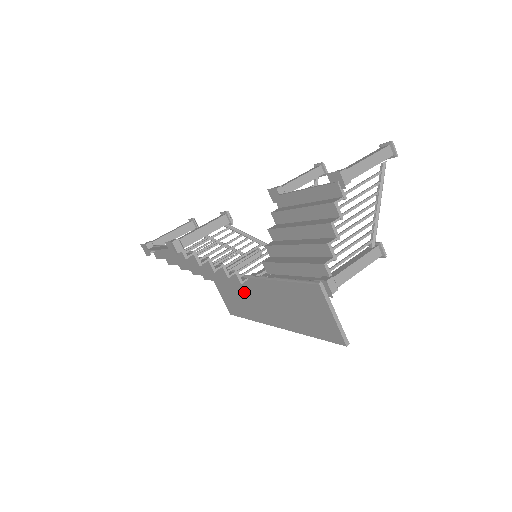
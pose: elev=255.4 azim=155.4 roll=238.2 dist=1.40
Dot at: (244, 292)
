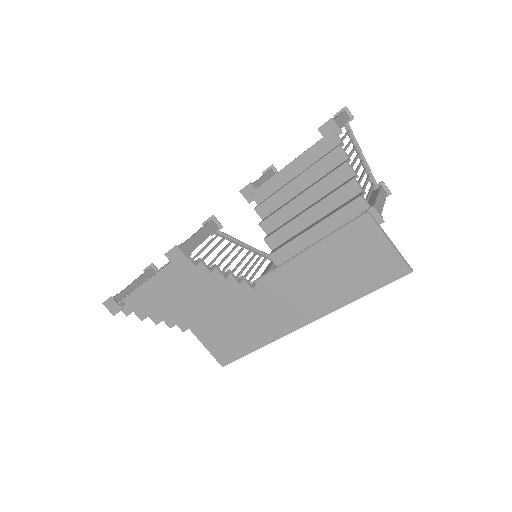
Dot at: (248, 310)
